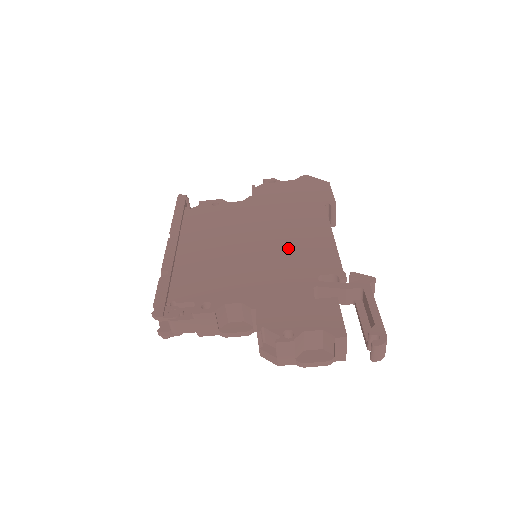
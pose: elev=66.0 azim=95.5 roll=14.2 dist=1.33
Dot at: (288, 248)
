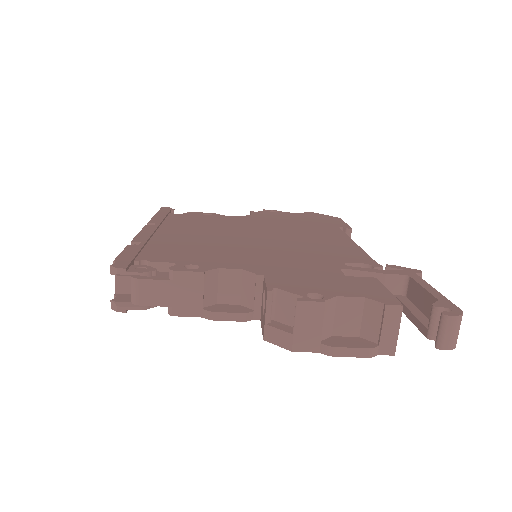
Dot at: (301, 244)
